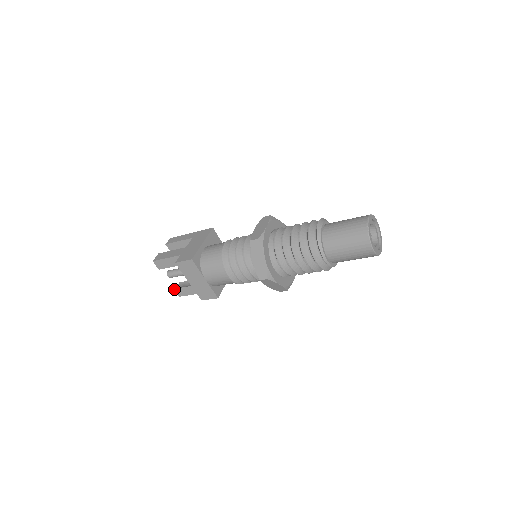
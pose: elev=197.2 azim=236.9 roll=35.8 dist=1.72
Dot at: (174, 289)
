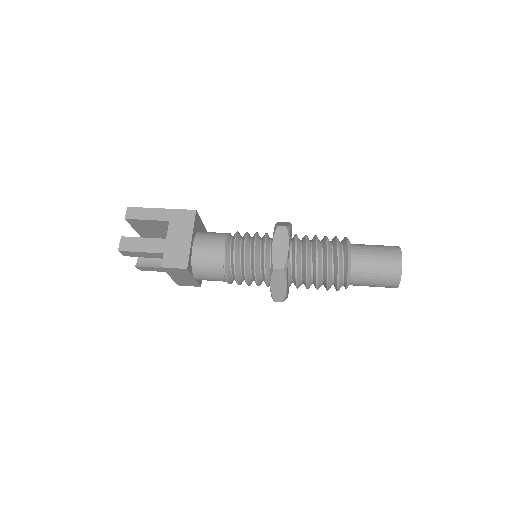
Dot at: (136, 266)
